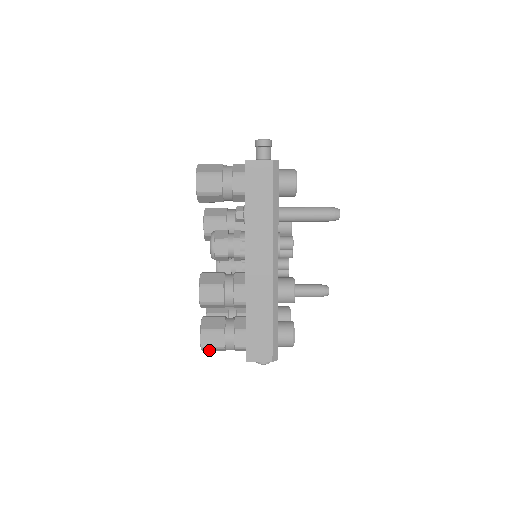
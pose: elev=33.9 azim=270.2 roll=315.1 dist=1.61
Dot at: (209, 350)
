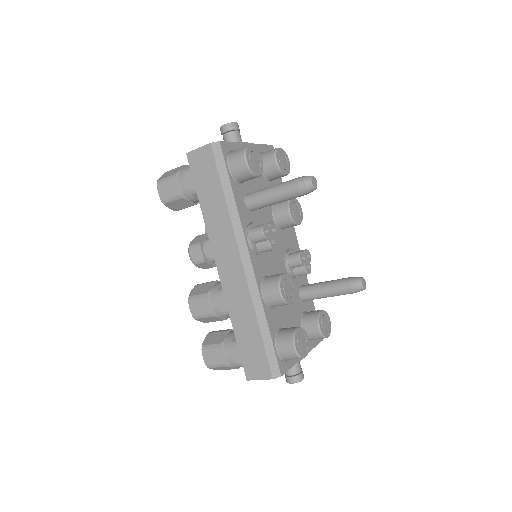
Dot at: (220, 369)
